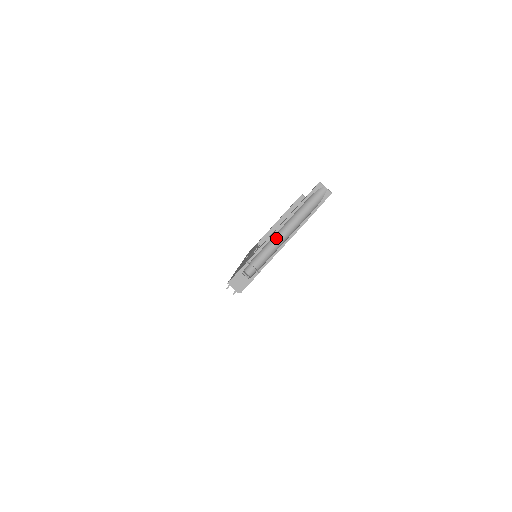
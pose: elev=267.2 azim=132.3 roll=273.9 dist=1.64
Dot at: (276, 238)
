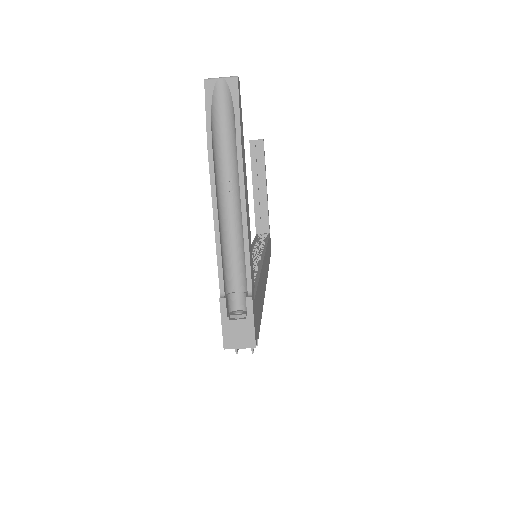
Dot at: (227, 222)
